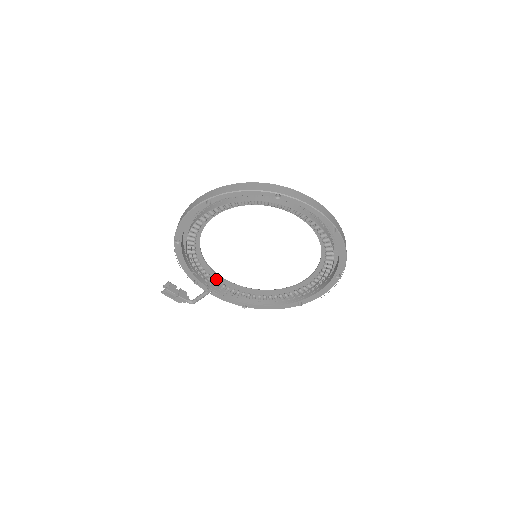
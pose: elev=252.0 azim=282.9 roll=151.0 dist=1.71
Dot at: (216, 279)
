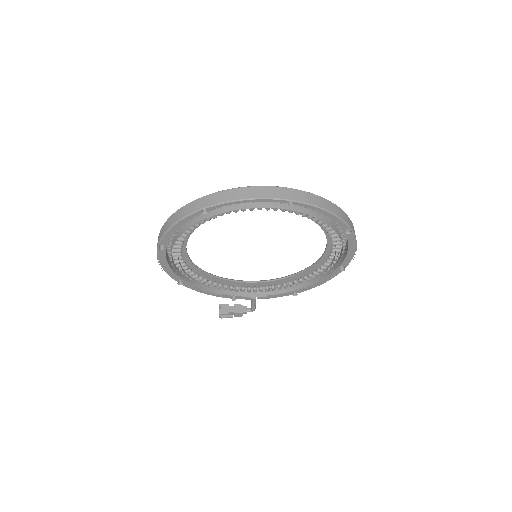
Dot at: (250, 285)
